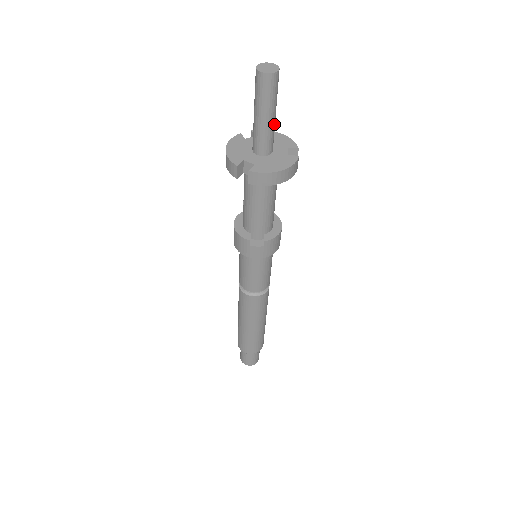
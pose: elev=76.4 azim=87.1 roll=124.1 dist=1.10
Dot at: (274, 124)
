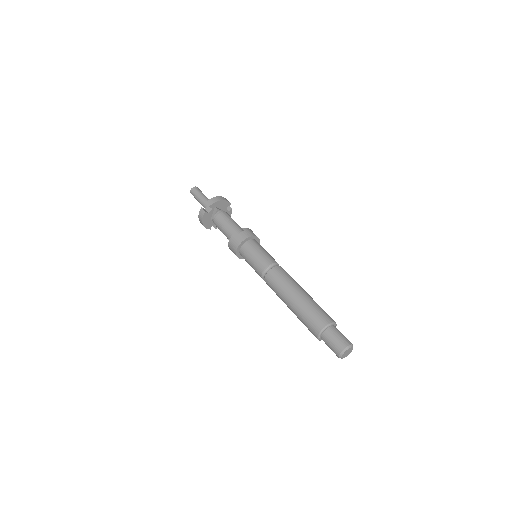
Dot at: occluded
